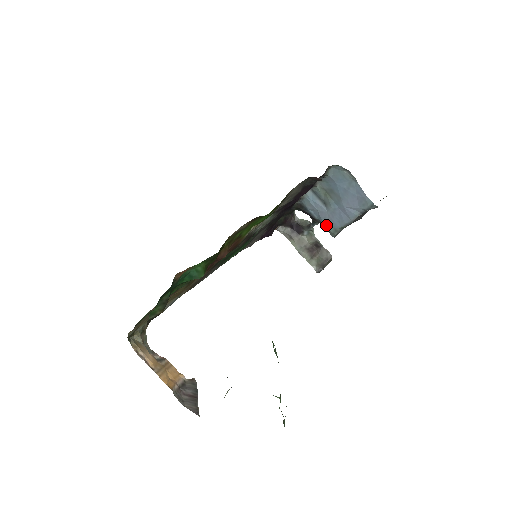
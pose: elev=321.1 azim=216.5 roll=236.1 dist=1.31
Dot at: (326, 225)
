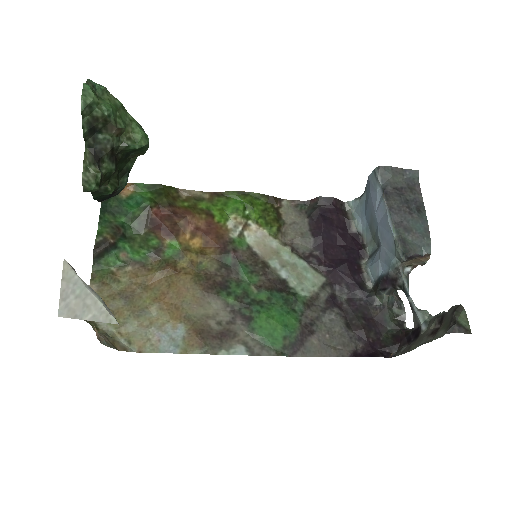
Dot at: (392, 257)
